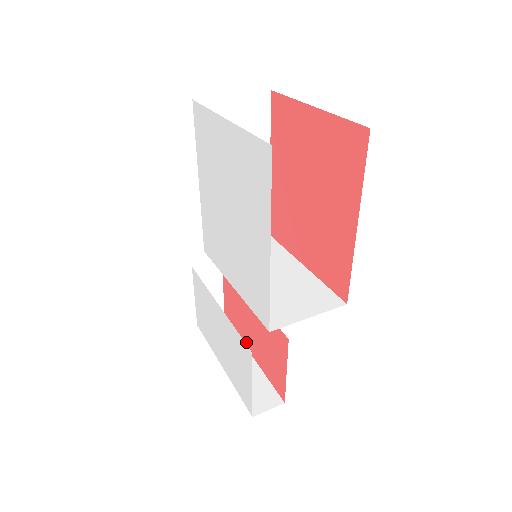
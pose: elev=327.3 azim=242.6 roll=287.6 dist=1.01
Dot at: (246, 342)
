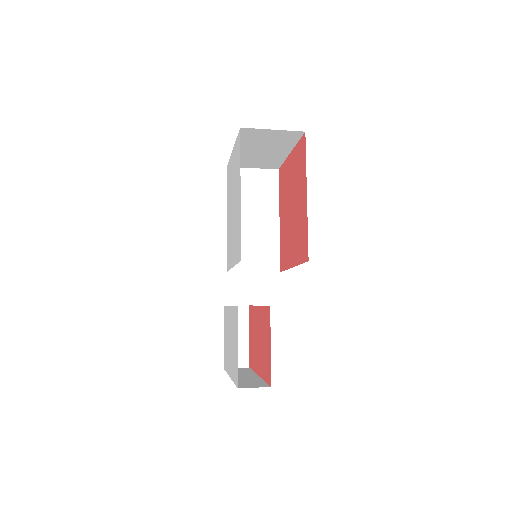
Dot at: (257, 367)
